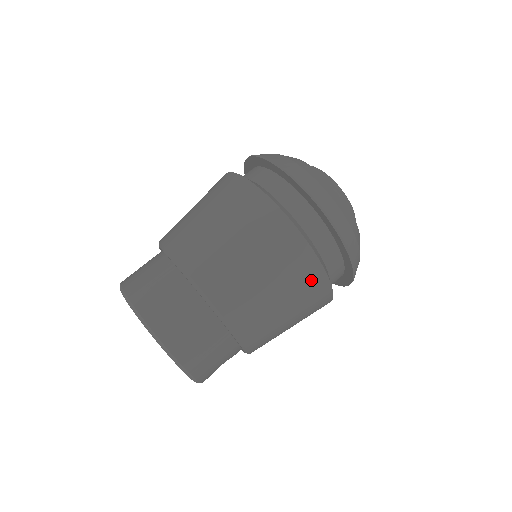
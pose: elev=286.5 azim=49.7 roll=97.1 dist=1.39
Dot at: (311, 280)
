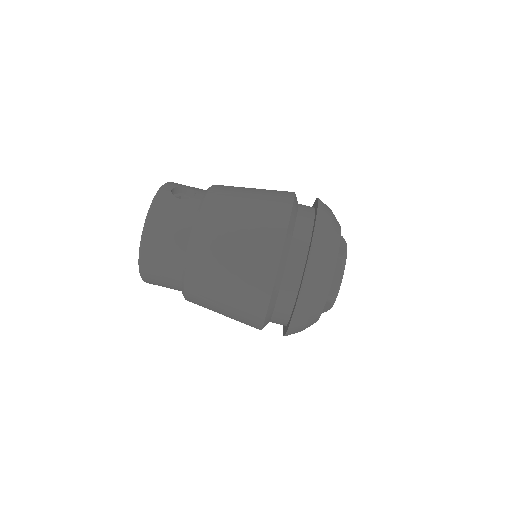
Dot at: (249, 325)
